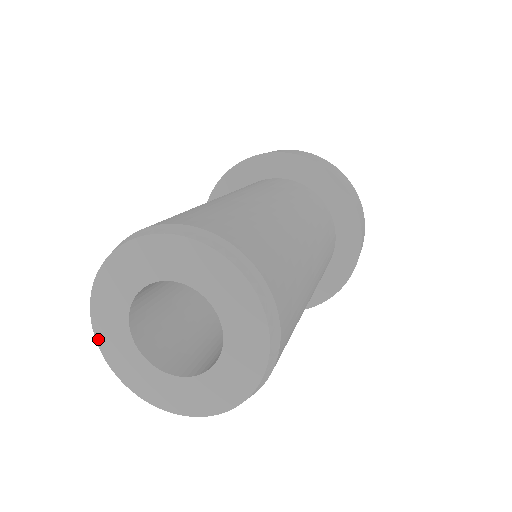
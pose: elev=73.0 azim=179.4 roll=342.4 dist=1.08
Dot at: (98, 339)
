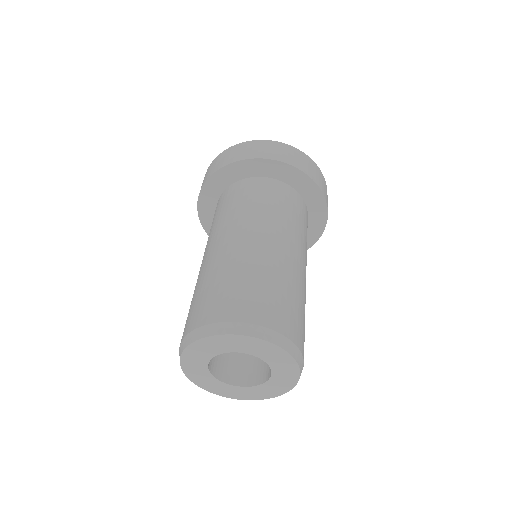
Dot at: (199, 386)
